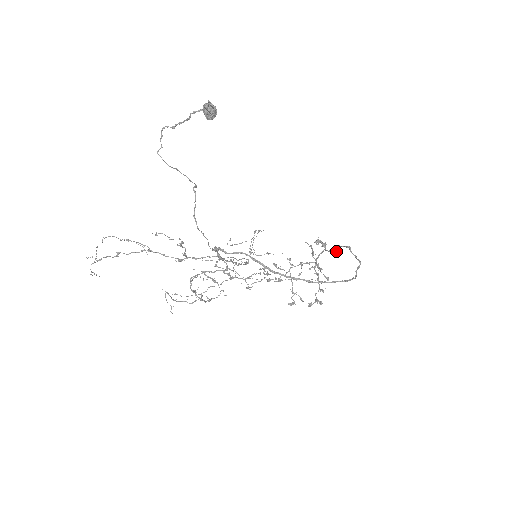
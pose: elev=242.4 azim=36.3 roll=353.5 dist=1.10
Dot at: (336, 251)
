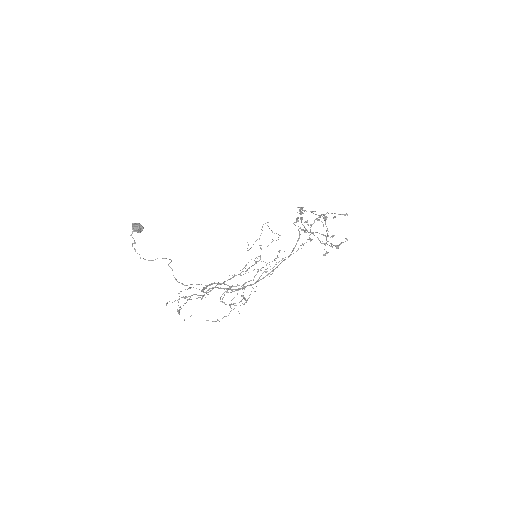
Dot at: (302, 219)
